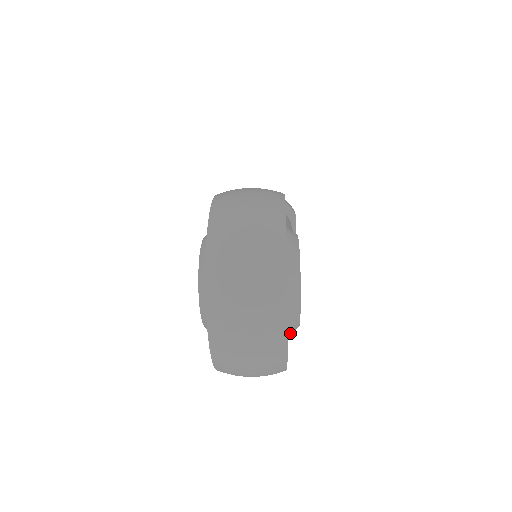
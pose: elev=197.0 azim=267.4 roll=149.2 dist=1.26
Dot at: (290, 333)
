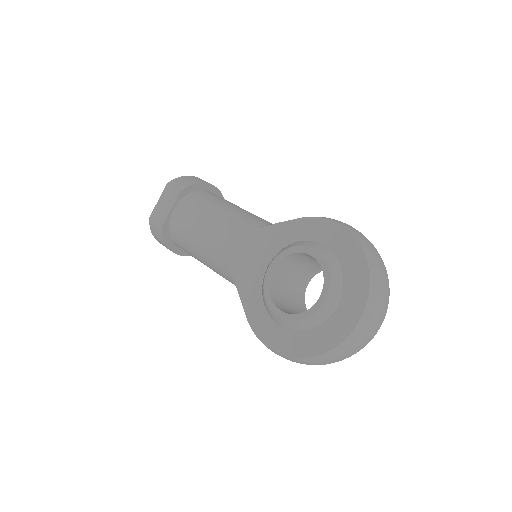
Dot at: occluded
